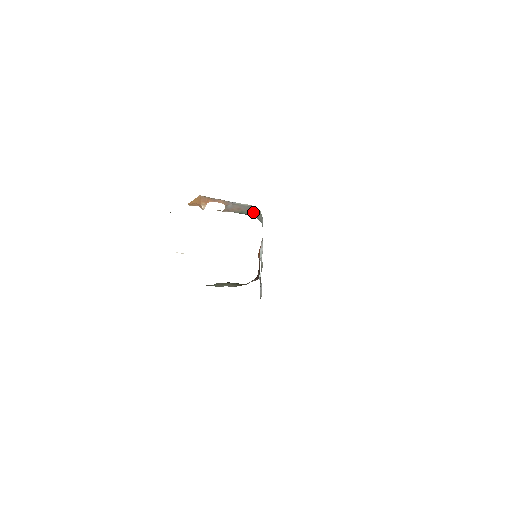
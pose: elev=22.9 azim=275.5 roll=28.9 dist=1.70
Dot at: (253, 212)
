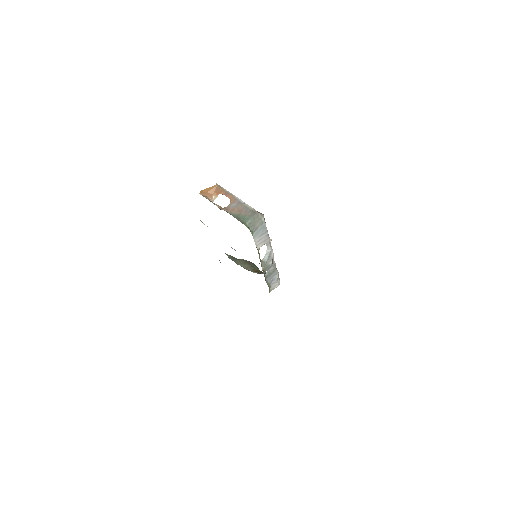
Dot at: (249, 219)
